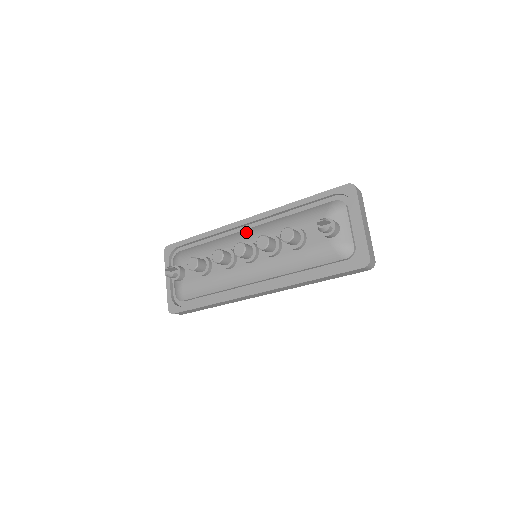
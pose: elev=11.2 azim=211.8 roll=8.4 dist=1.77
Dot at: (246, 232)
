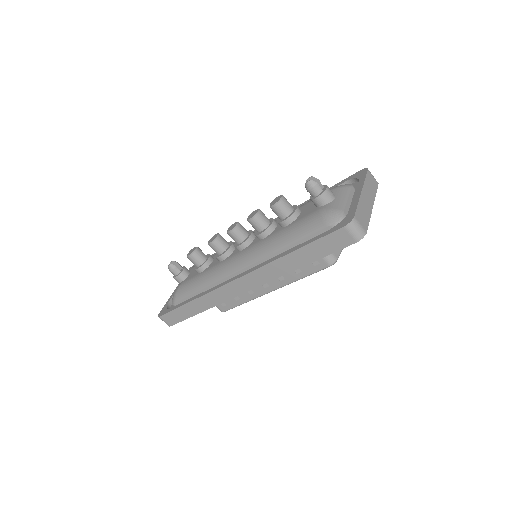
Dot at: occluded
